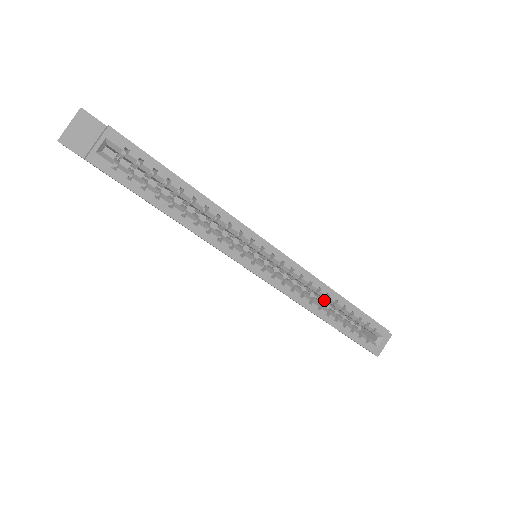
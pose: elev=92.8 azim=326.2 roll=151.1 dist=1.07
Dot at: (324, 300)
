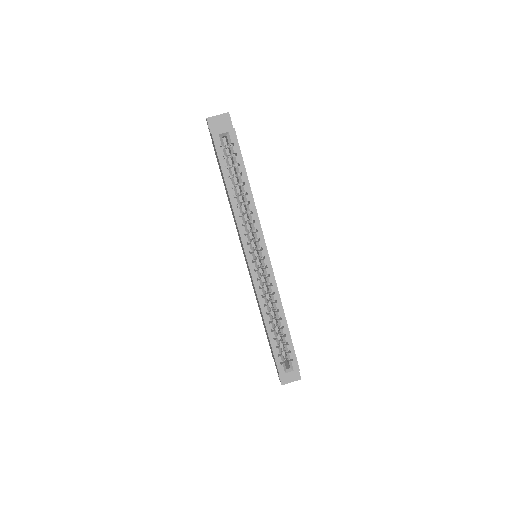
Dot at: occluded
